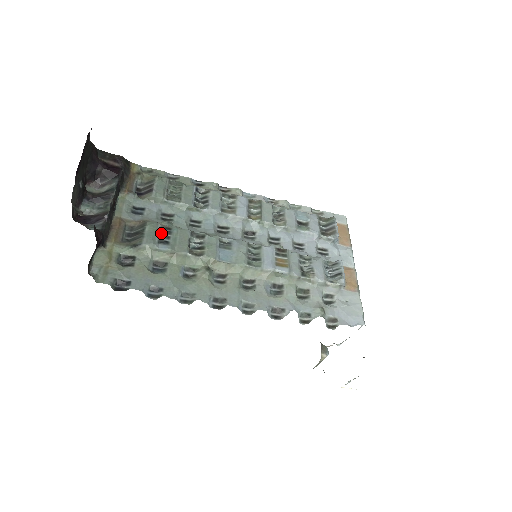
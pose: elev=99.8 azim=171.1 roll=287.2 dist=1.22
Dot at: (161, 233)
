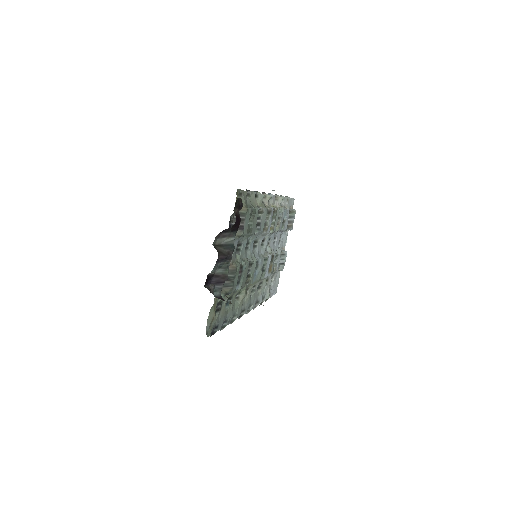
Dot at: (239, 274)
